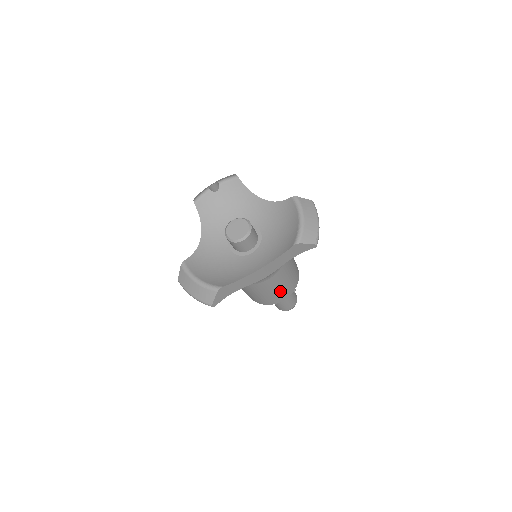
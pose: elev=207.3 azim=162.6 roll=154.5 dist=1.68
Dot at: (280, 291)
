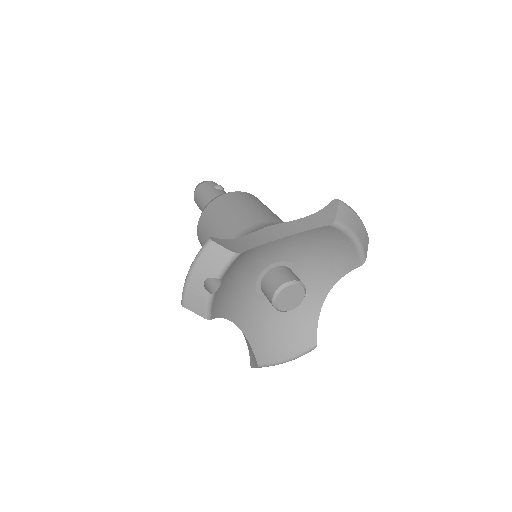
Dot at: occluded
